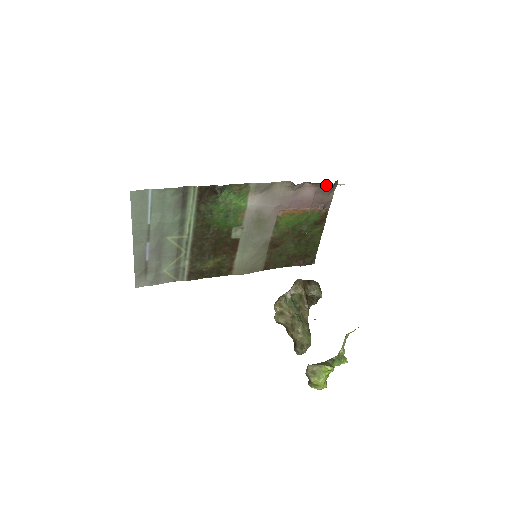
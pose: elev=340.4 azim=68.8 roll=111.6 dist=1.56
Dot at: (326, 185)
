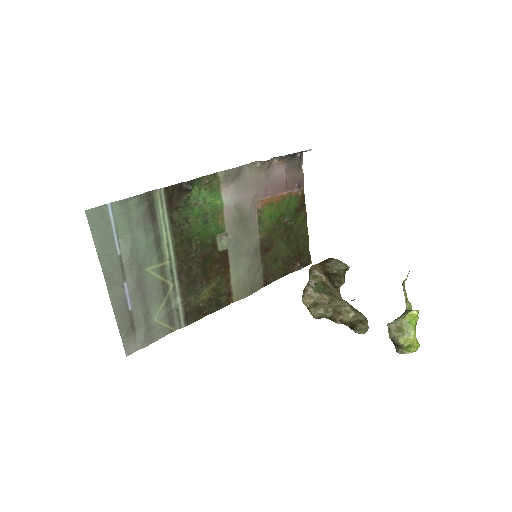
Dot at: (293, 158)
